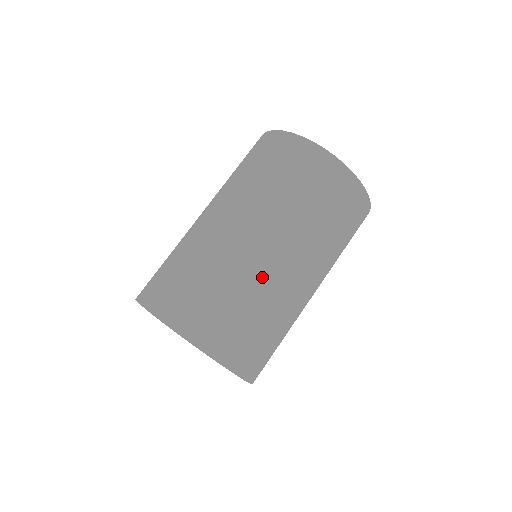
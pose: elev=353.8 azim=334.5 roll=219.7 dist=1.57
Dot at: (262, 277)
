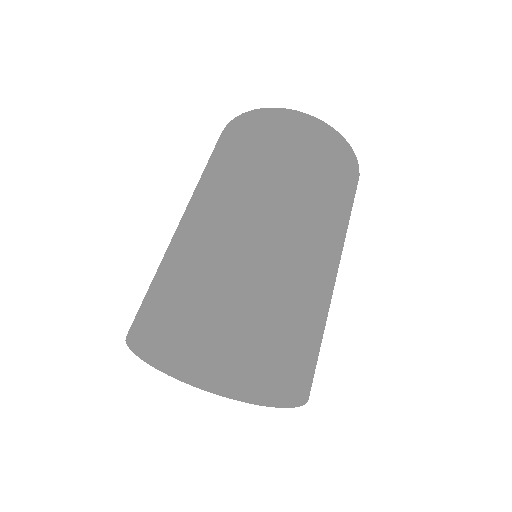
Dot at: (325, 280)
